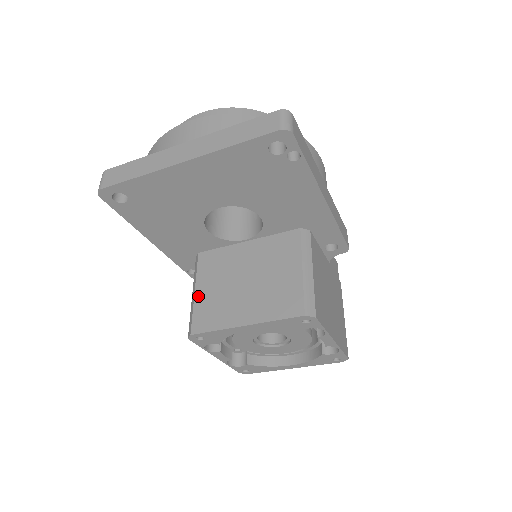
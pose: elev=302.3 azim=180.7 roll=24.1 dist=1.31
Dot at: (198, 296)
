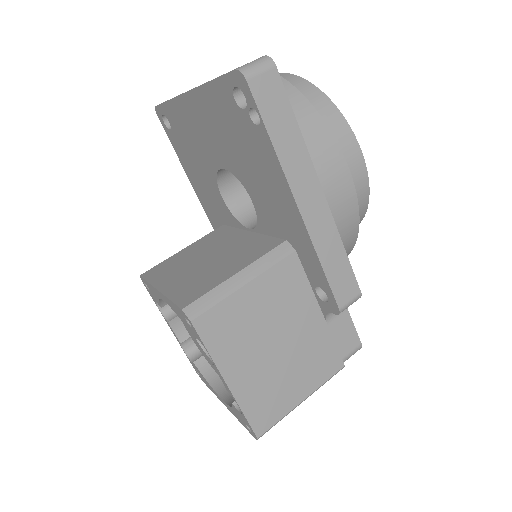
Dot at: (179, 253)
